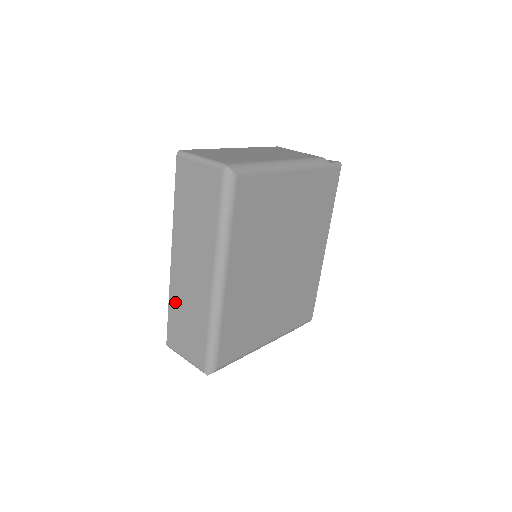
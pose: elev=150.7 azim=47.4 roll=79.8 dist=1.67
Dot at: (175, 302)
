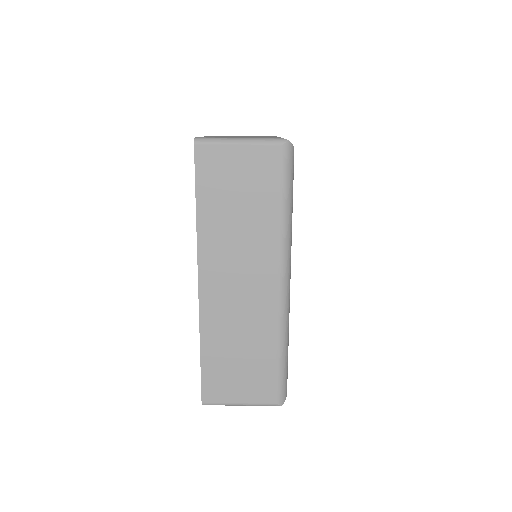
Dot at: (213, 340)
